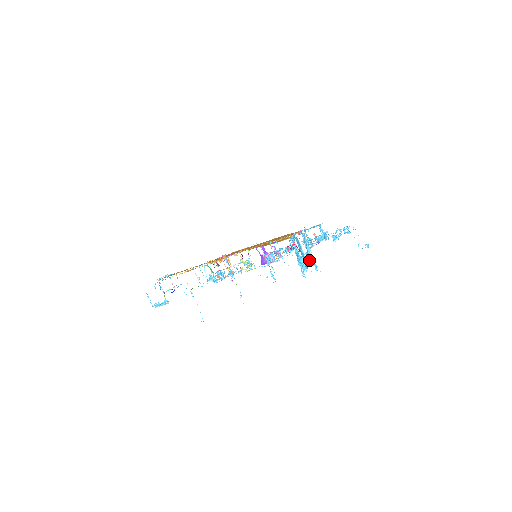
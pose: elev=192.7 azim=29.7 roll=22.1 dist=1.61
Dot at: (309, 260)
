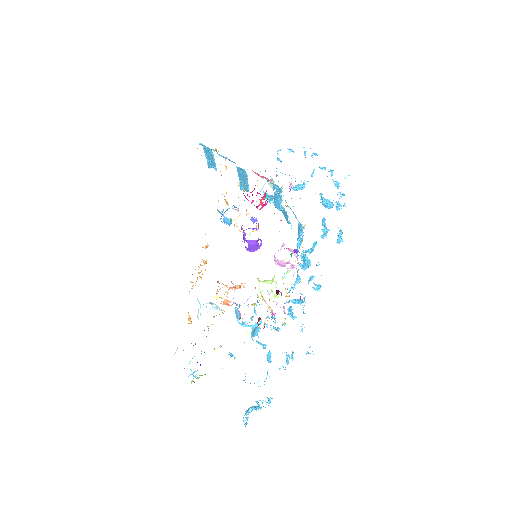
Dot at: (276, 206)
